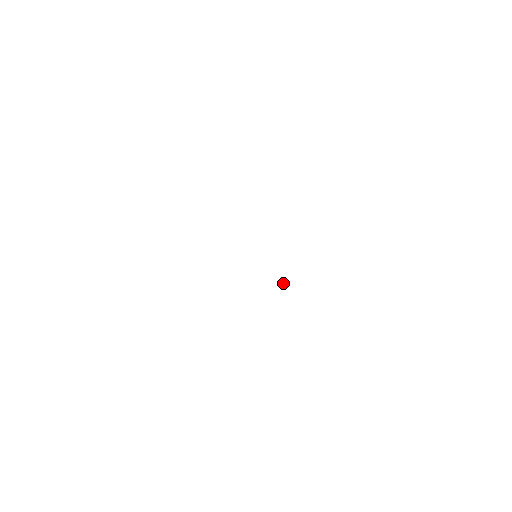
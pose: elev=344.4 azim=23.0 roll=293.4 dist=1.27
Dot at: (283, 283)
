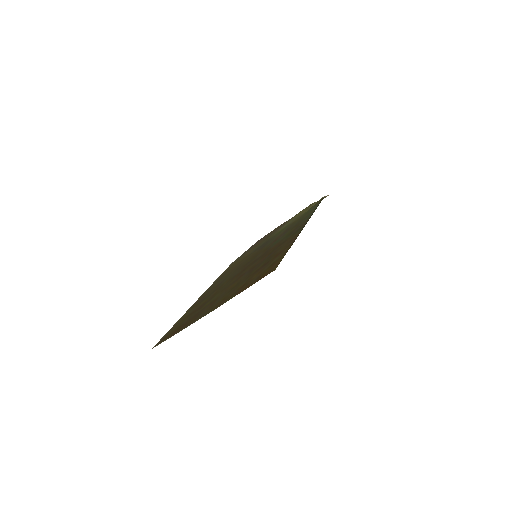
Dot at: occluded
